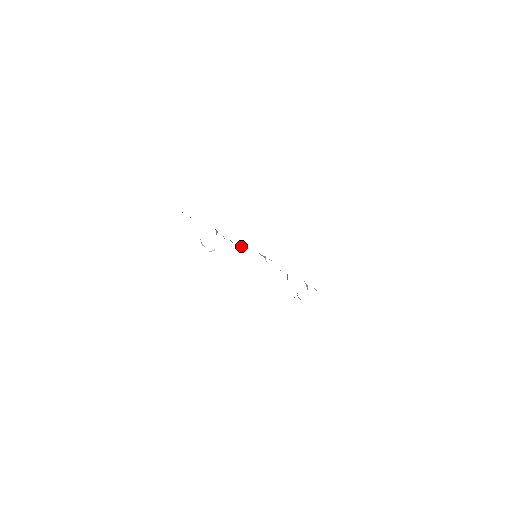
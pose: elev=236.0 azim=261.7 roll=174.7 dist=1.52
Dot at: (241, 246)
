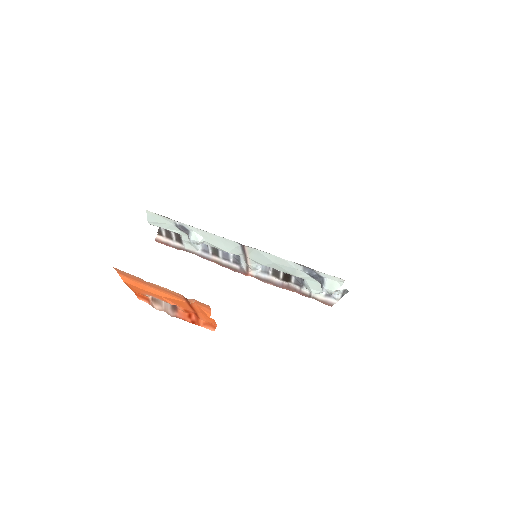
Dot at: occluded
